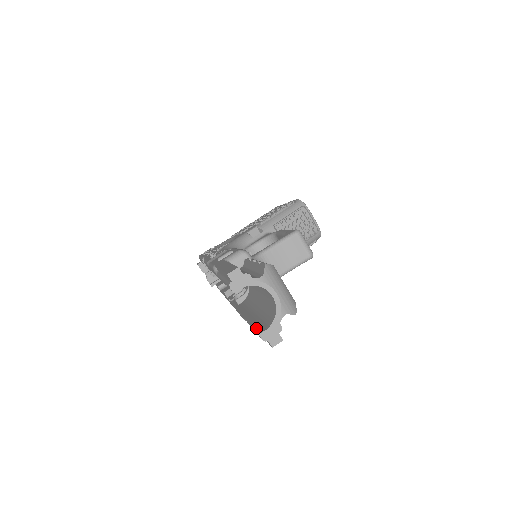
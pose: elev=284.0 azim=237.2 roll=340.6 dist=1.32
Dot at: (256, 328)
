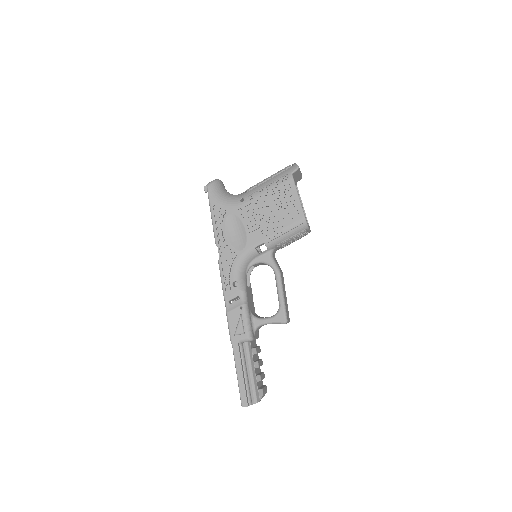
Dot at: occluded
